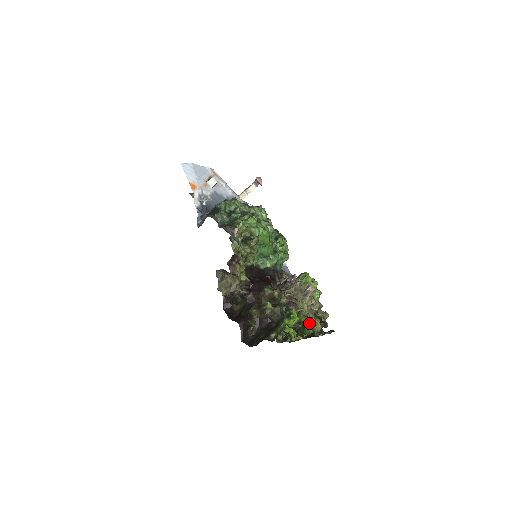
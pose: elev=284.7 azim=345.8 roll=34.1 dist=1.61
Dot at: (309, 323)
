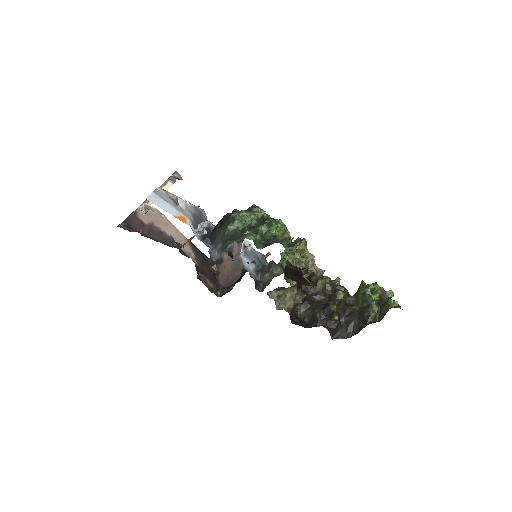
Dot at: (383, 288)
